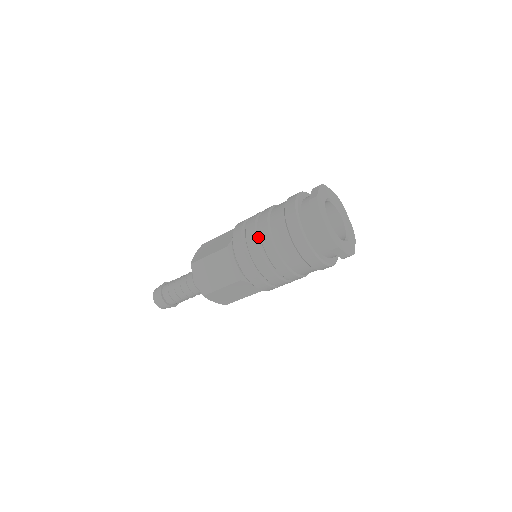
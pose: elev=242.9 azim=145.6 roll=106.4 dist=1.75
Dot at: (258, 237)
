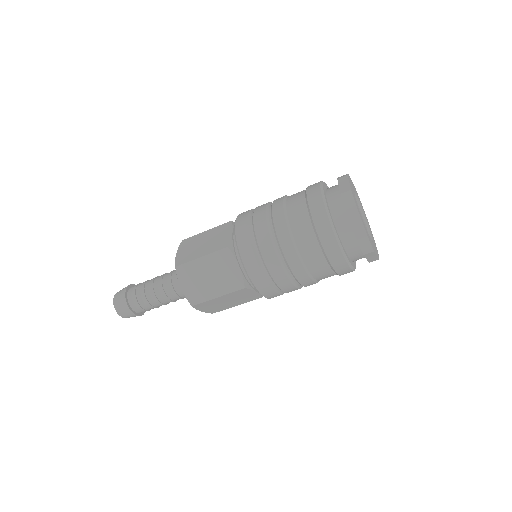
Dot at: (270, 204)
